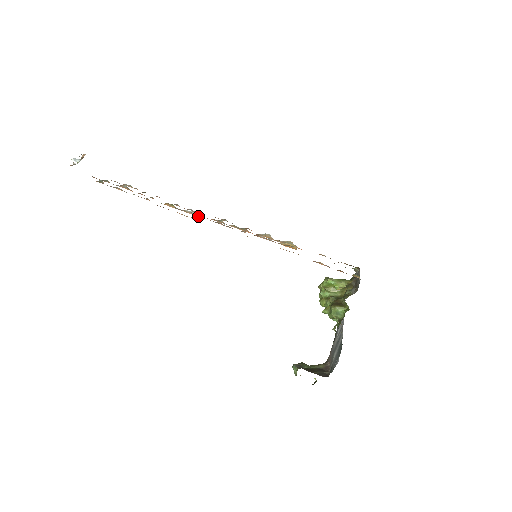
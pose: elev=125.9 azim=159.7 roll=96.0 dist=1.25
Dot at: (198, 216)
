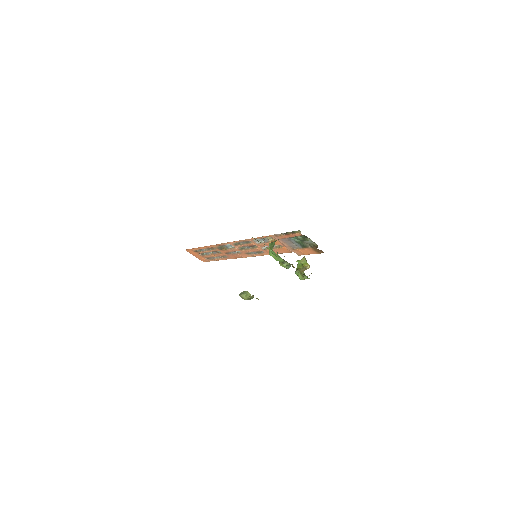
Dot at: (236, 248)
